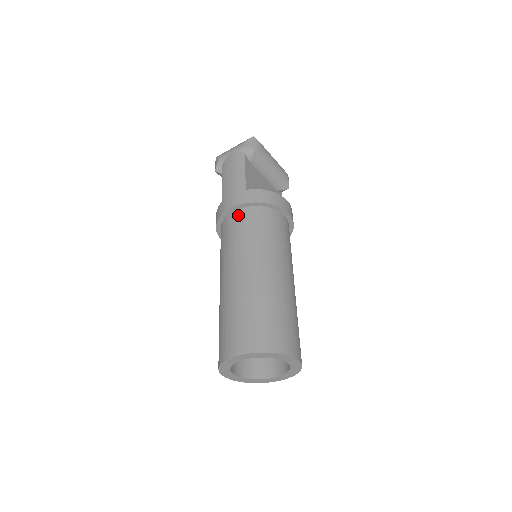
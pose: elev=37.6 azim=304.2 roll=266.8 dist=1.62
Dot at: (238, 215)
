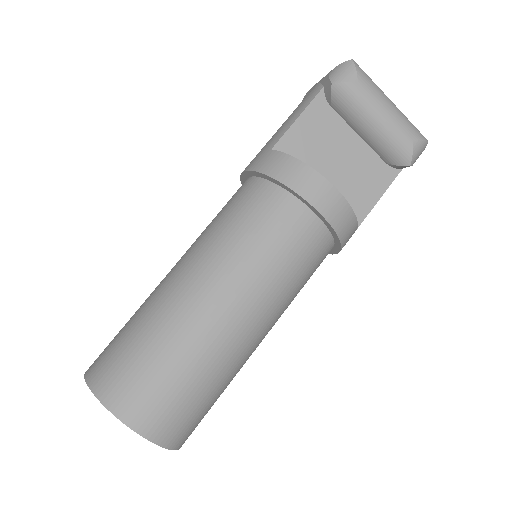
Dot at: (242, 186)
